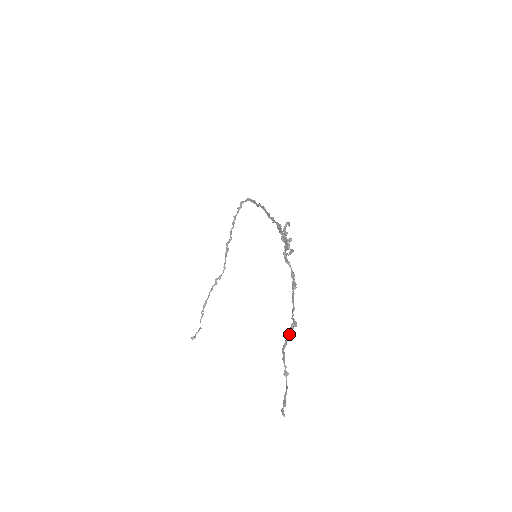
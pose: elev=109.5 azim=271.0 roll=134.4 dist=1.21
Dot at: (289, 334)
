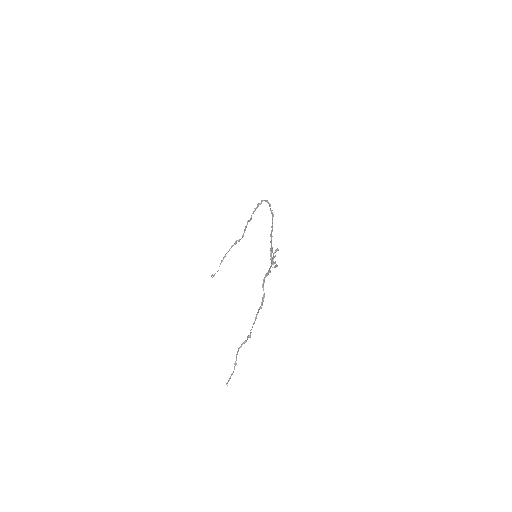
Dot at: (244, 342)
